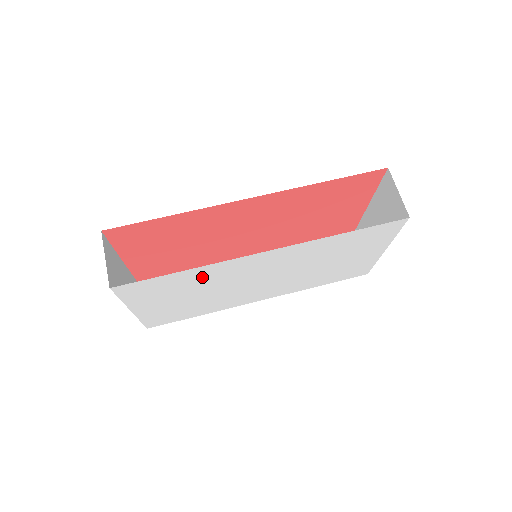
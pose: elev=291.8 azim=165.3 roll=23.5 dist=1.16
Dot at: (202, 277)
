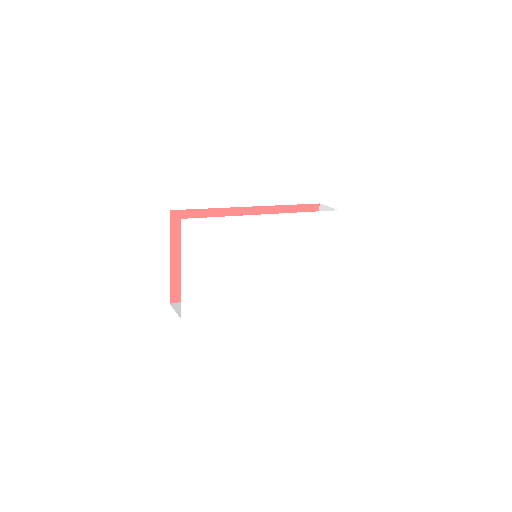
Dot at: (231, 234)
